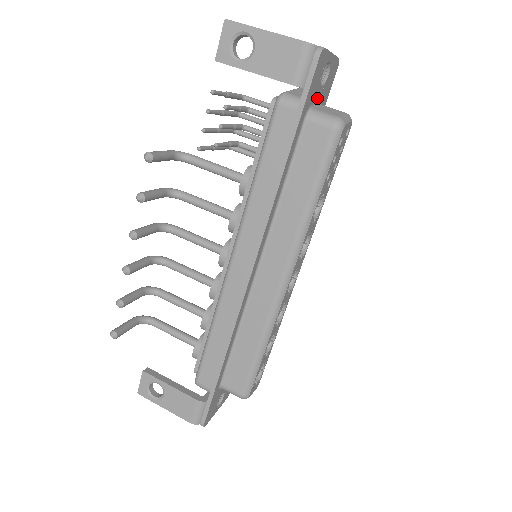
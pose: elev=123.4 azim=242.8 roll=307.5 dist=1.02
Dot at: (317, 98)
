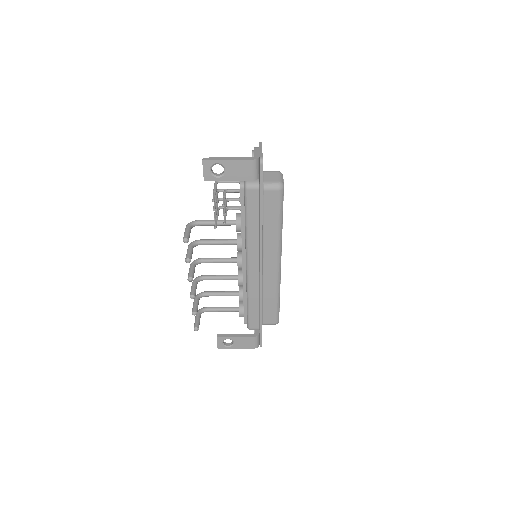
Dot at: occluded
